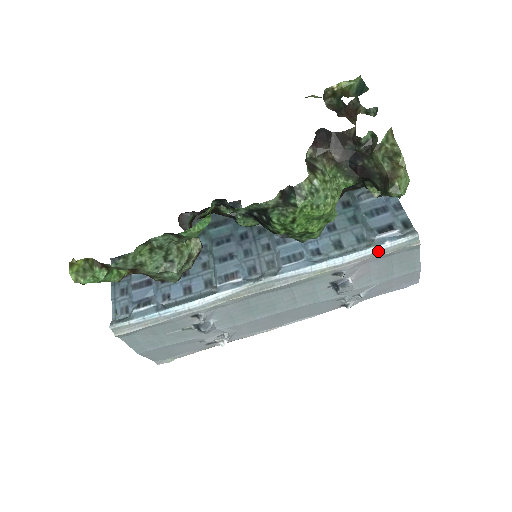
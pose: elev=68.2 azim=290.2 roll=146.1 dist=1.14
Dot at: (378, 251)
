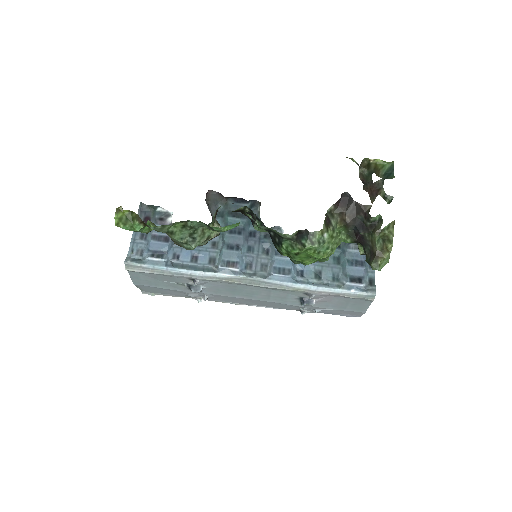
Dot at: (344, 293)
